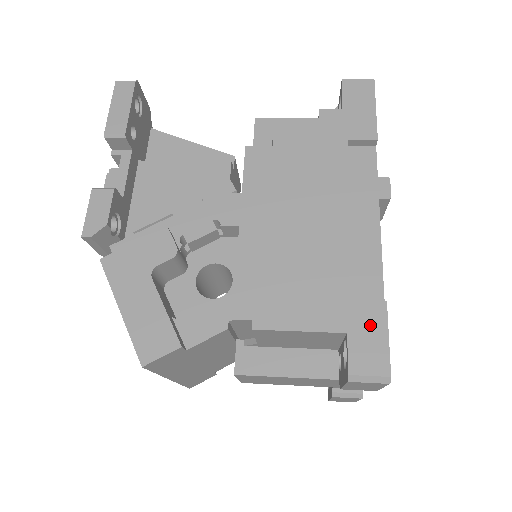
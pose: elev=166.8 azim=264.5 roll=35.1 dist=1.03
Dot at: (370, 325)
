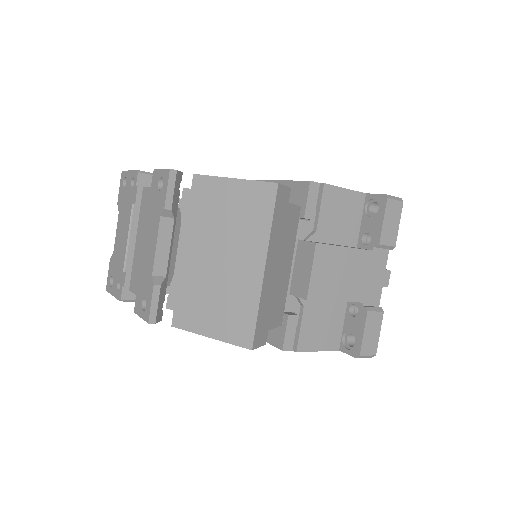
Dot at: occluded
